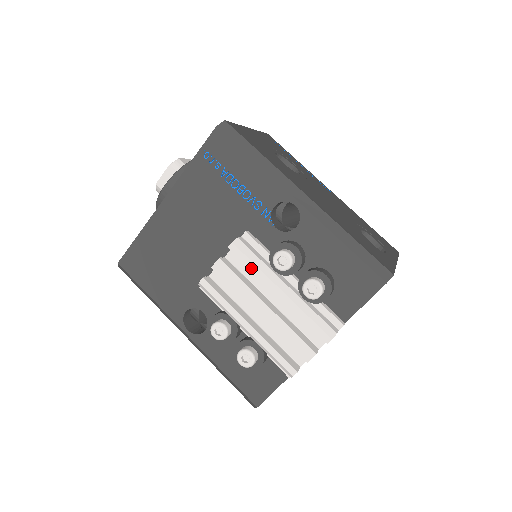
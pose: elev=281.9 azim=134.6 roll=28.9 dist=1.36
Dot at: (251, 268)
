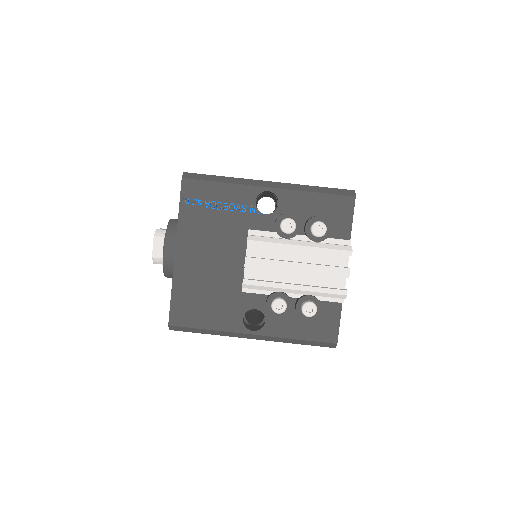
Dot at: (271, 247)
